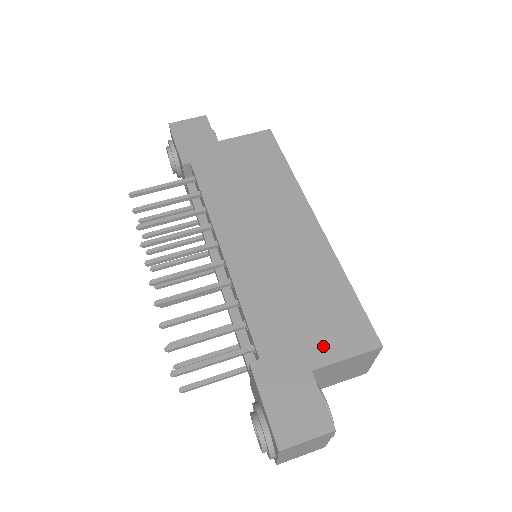
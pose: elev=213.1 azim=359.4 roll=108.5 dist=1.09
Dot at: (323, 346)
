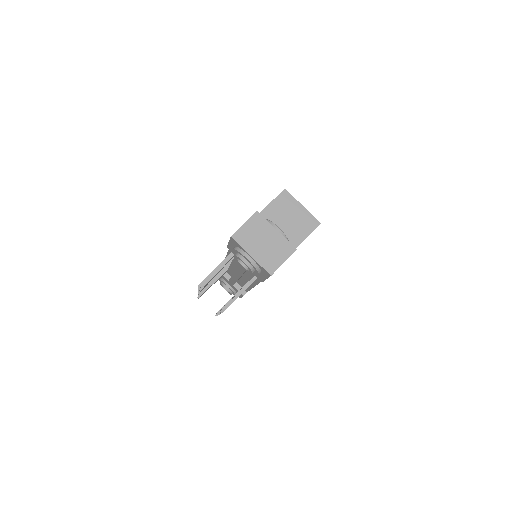
Dot at: occluded
